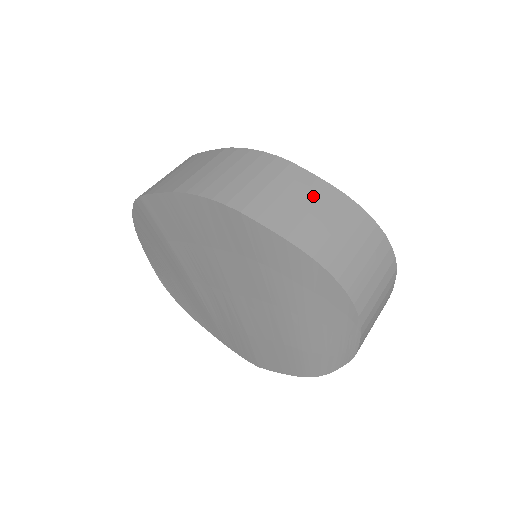
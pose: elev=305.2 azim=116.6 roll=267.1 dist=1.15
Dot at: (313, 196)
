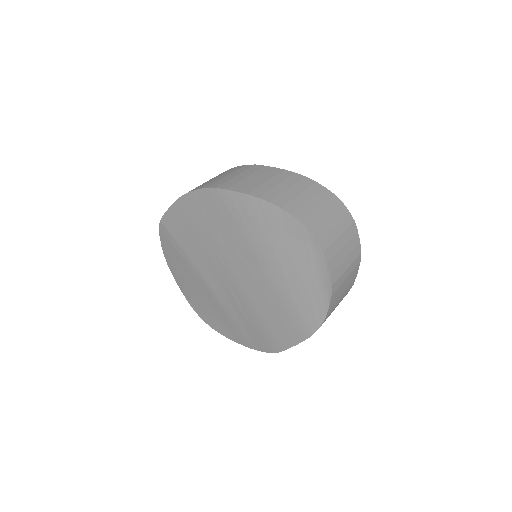
Dot at: (270, 175)
